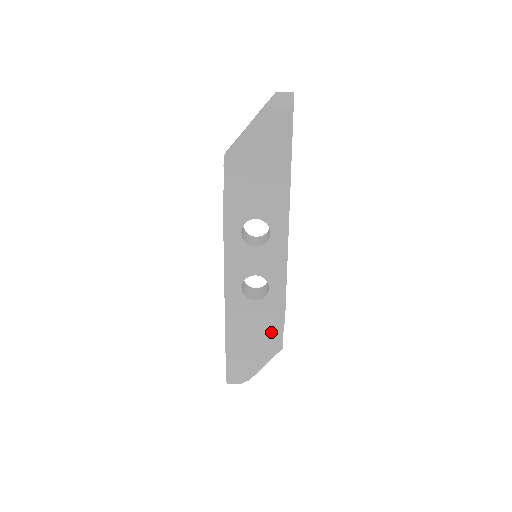
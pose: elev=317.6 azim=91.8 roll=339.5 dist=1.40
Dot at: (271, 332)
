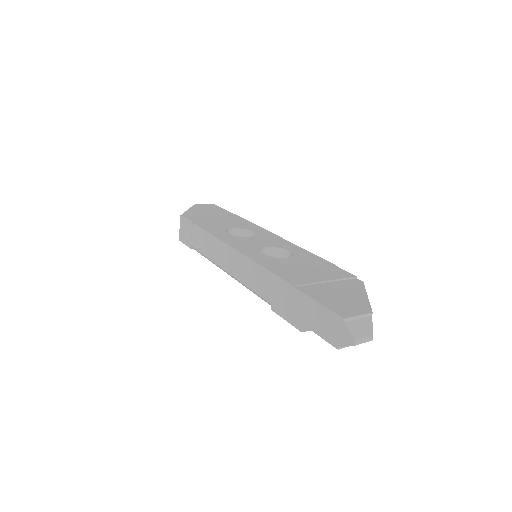
Dot at: (332, 272)
